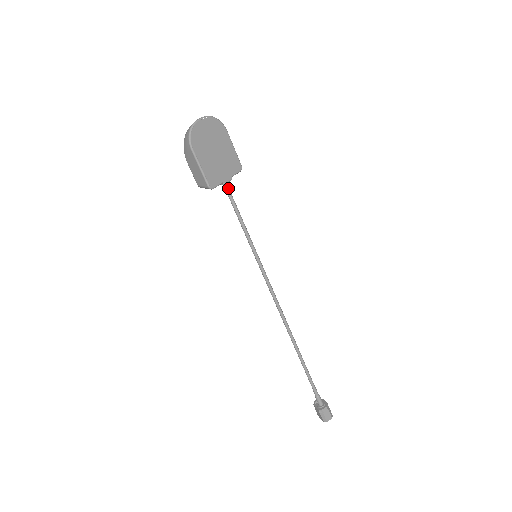
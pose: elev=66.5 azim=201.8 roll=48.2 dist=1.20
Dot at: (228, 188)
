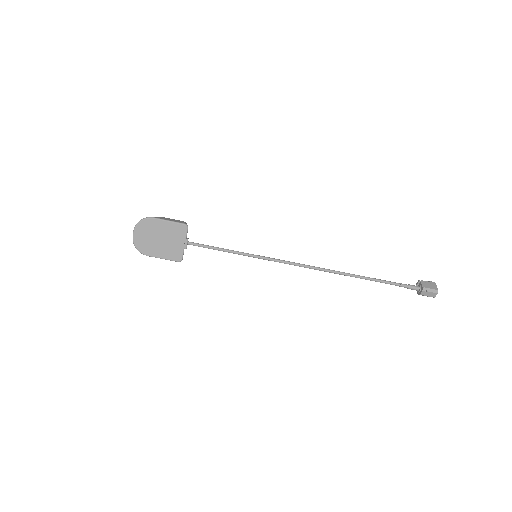
Dot at: (192, 244)
